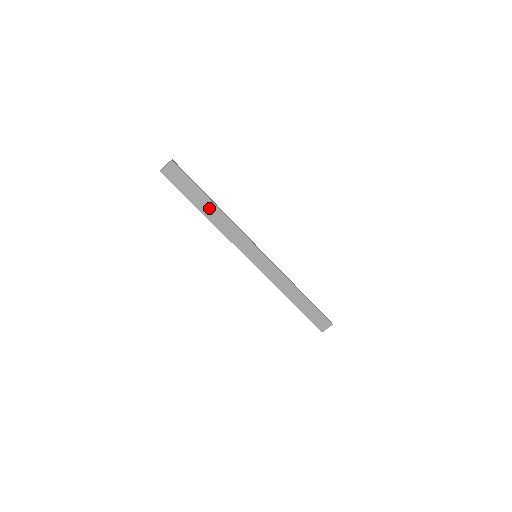
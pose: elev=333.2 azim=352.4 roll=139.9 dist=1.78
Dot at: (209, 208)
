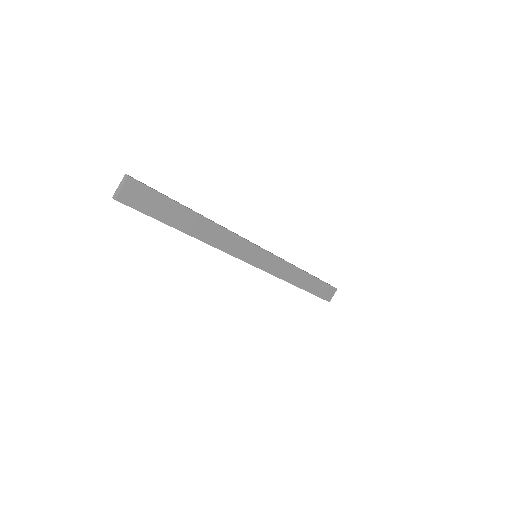
Dot at: (193, 223)
